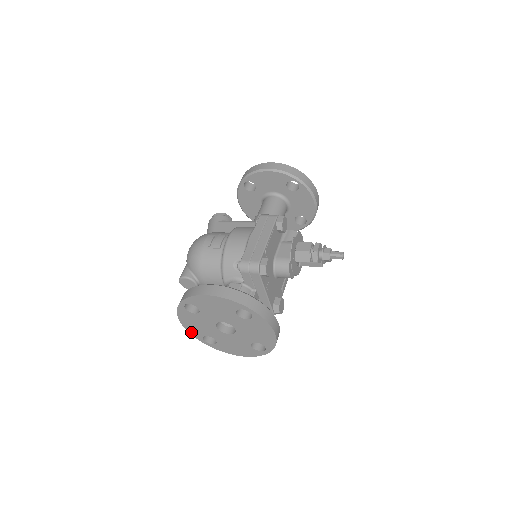
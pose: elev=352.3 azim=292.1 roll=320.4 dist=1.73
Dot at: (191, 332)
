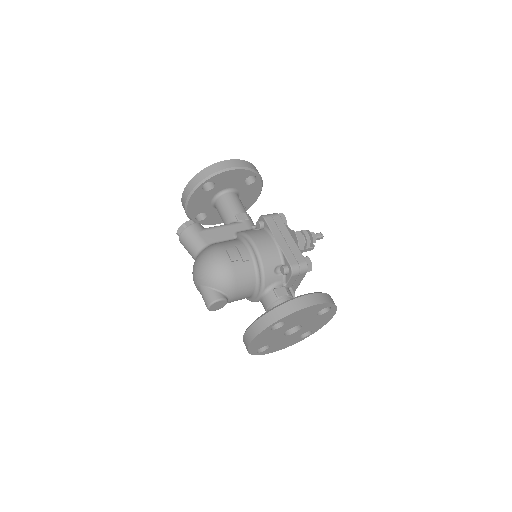
Dot at: (251, 350)
